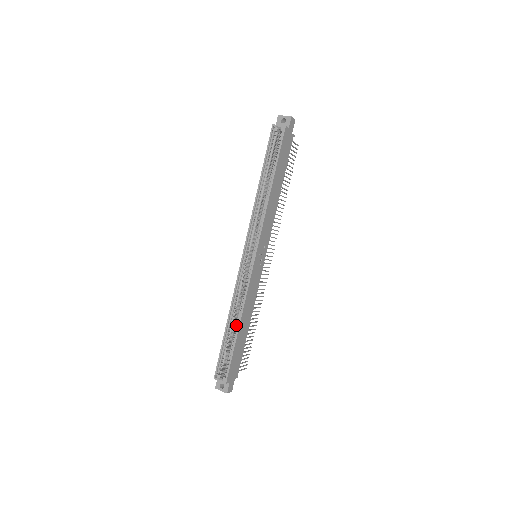
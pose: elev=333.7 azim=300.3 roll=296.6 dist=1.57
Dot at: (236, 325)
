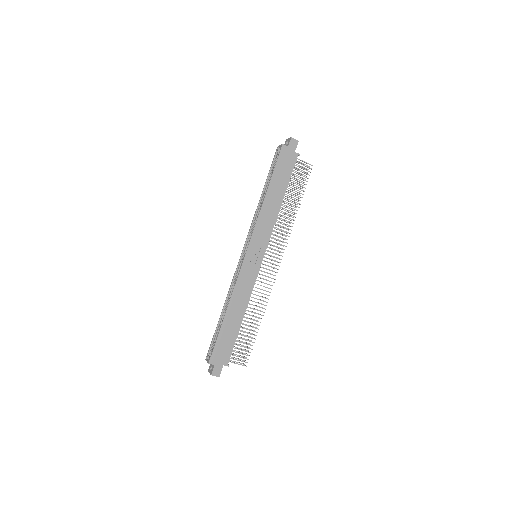
Dot at: (226, 312)
